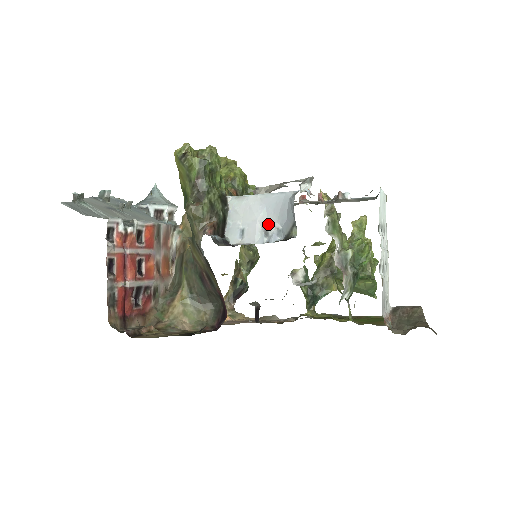
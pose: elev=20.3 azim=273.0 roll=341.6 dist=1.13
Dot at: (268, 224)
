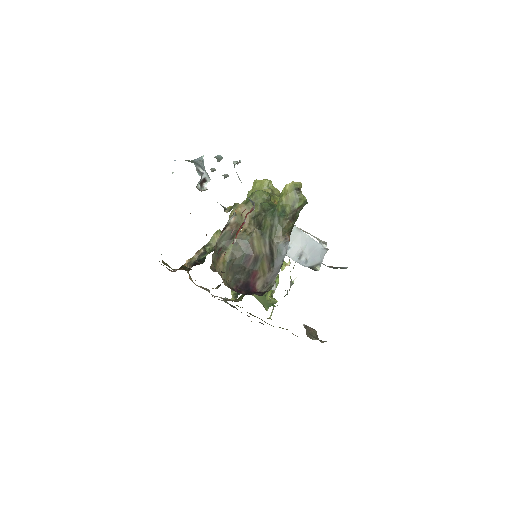
Dot at: (304, 254)
